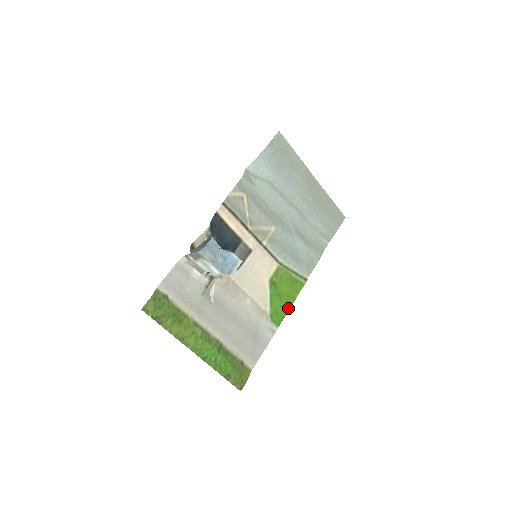
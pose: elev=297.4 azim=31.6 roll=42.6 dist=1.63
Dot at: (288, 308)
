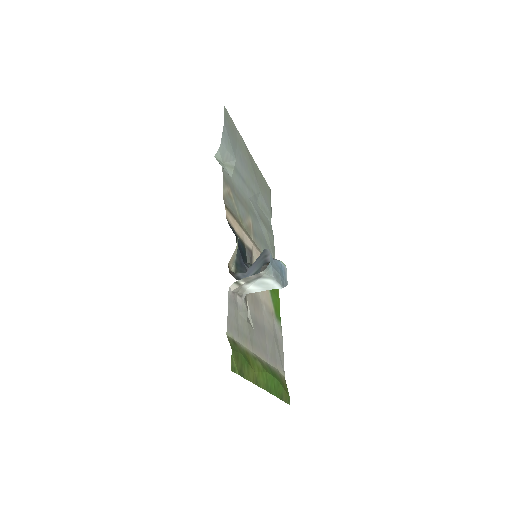
Dot at: (279, 300)
